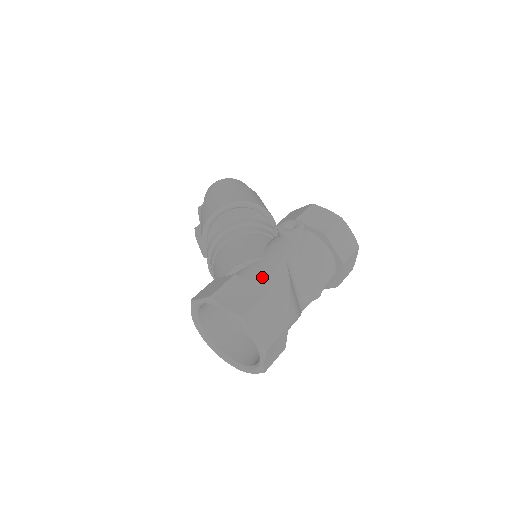
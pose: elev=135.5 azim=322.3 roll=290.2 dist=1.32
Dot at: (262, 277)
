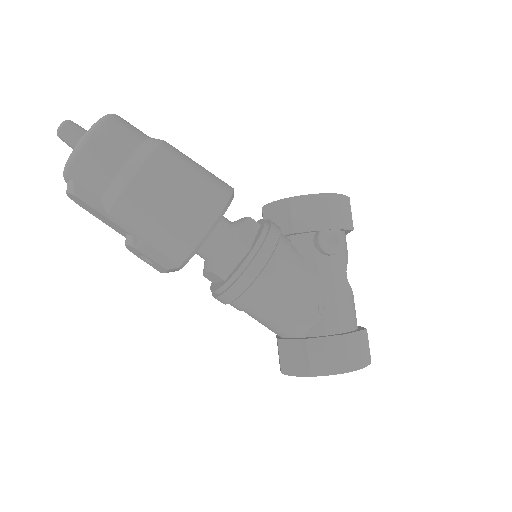
Dot at: (349, 314)
